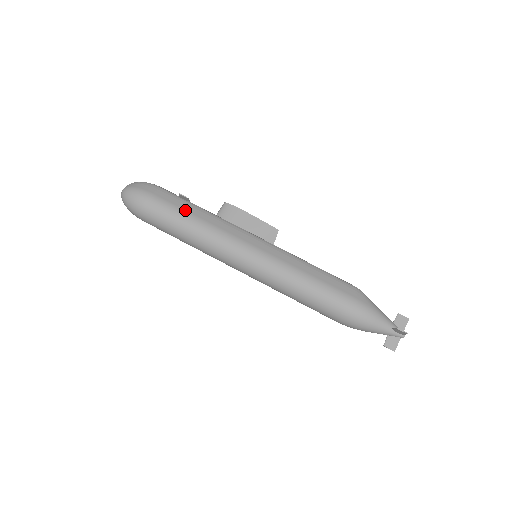
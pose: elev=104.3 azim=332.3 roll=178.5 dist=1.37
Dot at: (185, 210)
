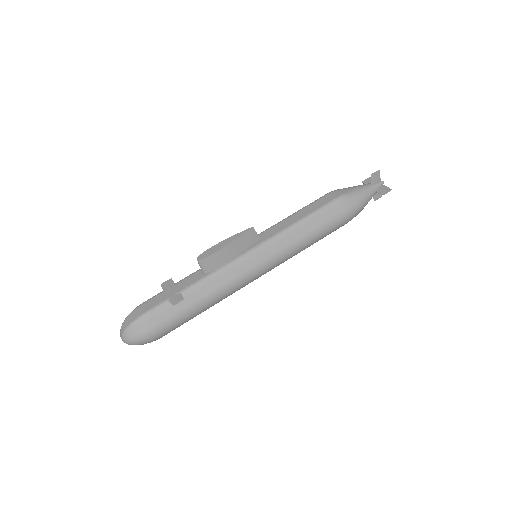
Dot at: (190, 305)
